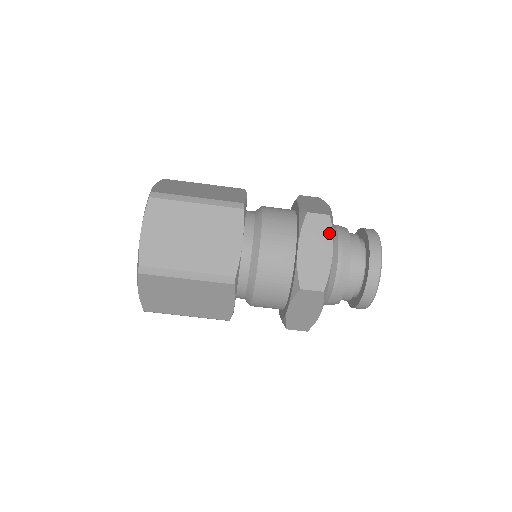
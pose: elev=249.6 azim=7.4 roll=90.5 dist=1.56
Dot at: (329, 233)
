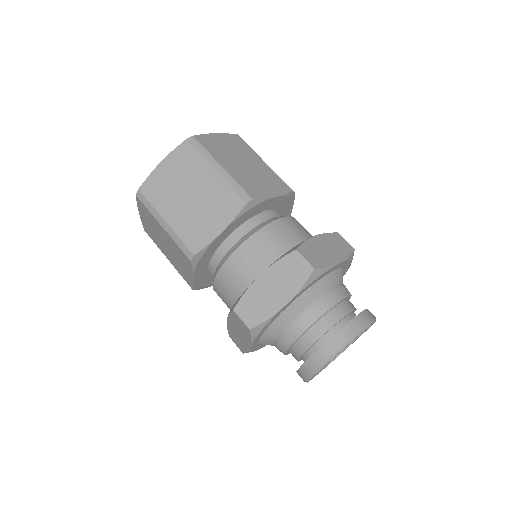
Dot at: (347, 253)
